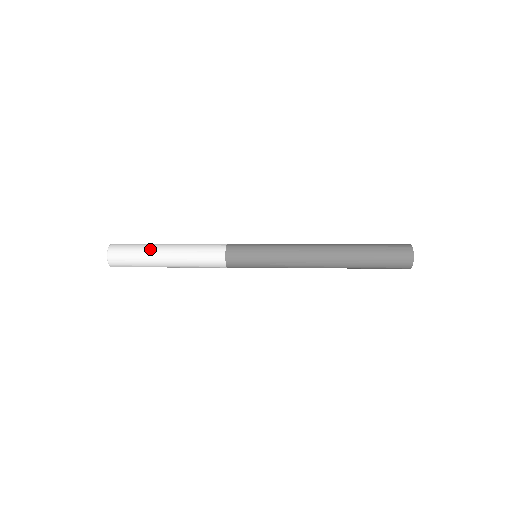
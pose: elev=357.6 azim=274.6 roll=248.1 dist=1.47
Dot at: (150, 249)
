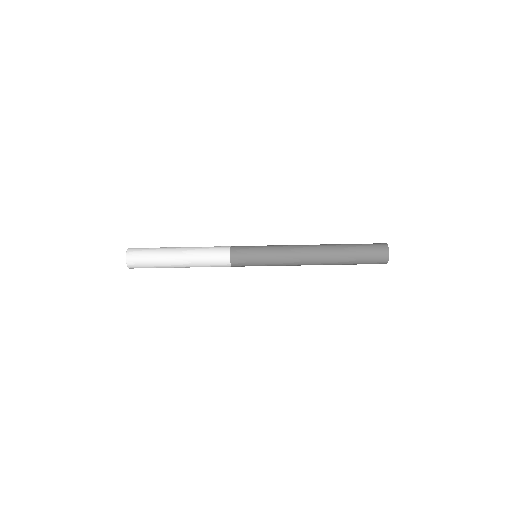
Dot at: (164, 250)
